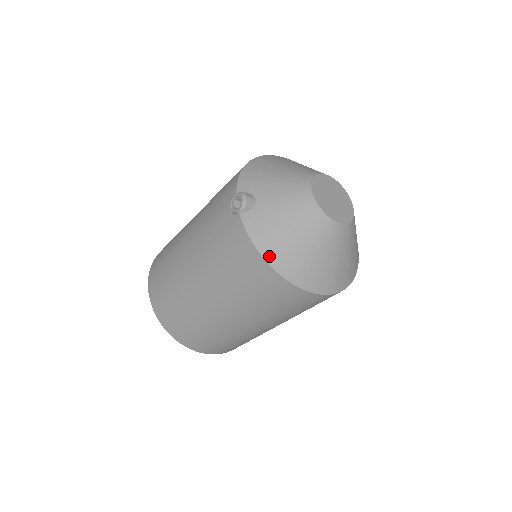
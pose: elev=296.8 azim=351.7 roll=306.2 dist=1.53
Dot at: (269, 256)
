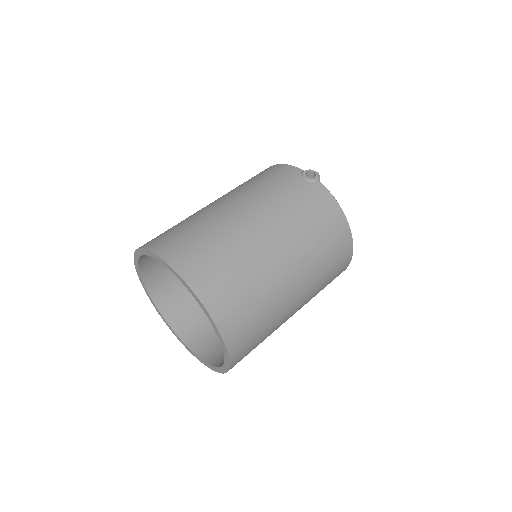
Dot at: occluded
